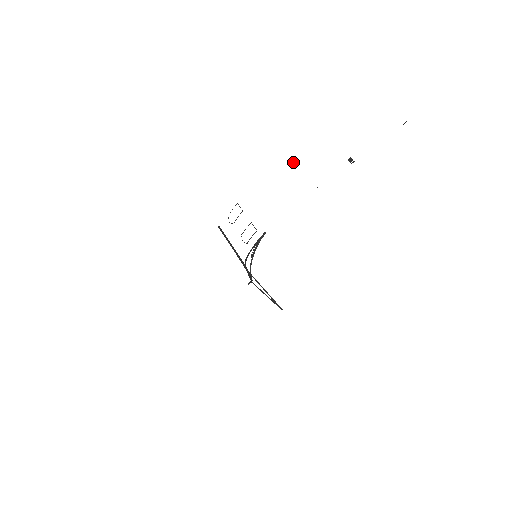
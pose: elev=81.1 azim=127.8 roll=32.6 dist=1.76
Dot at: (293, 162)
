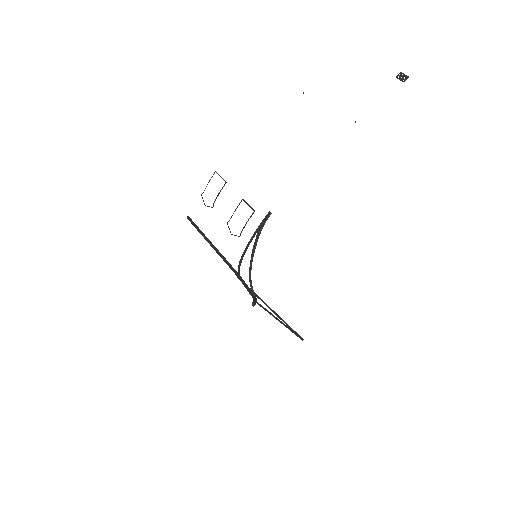
Dot at: occluded
